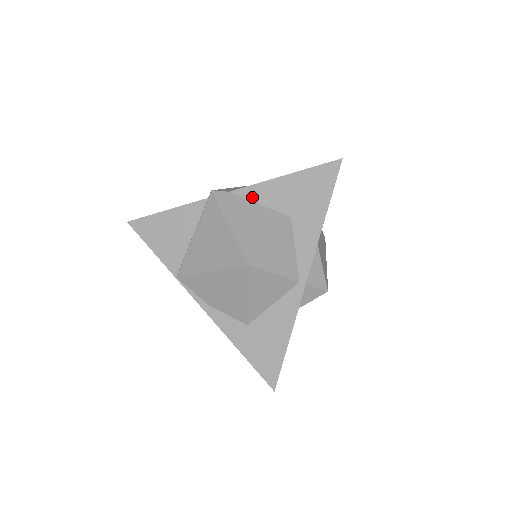
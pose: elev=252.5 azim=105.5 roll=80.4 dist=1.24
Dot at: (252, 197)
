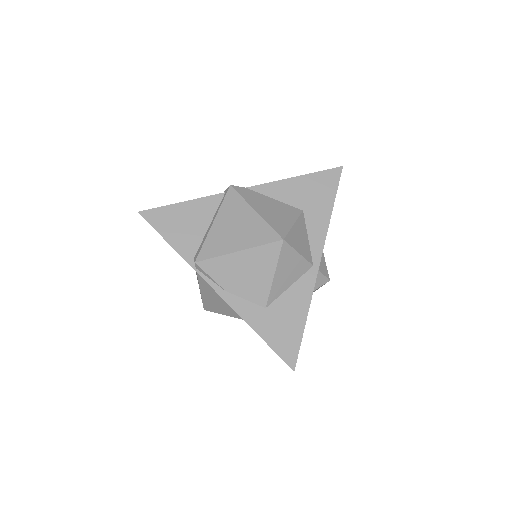
Dot at: (267, 193)
